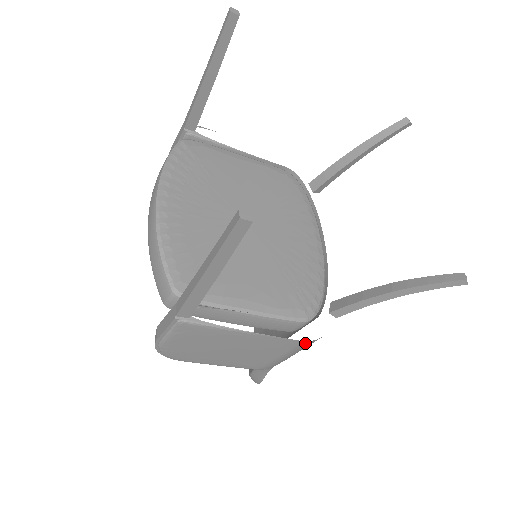
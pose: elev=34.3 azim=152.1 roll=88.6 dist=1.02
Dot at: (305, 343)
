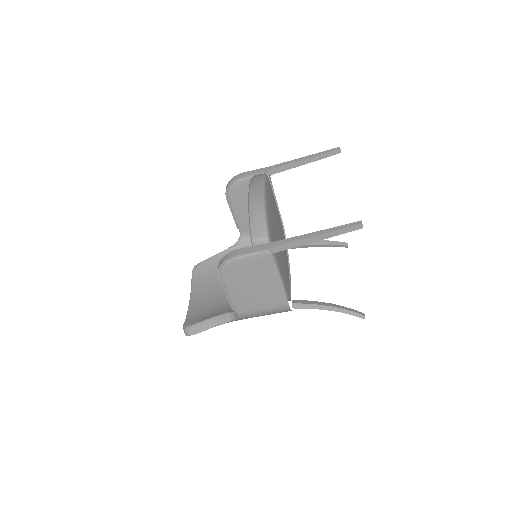
Dot at: (286, 307)
